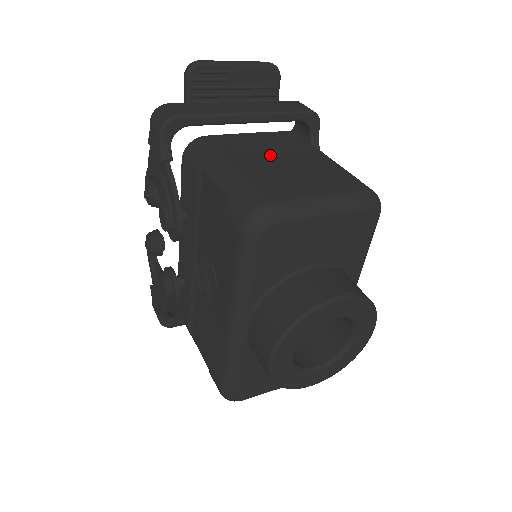
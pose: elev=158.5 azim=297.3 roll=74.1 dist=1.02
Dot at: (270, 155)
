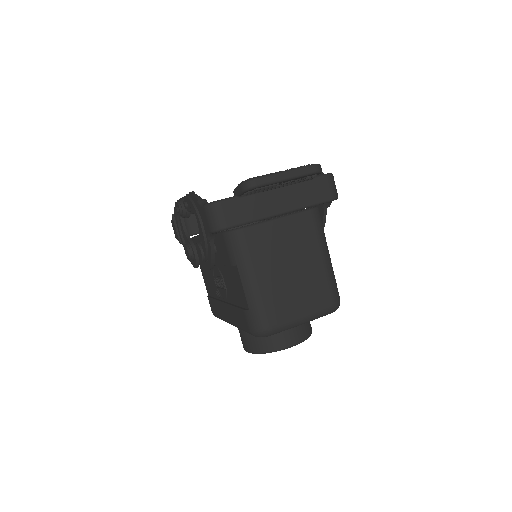
Dot at: (285, 261)
